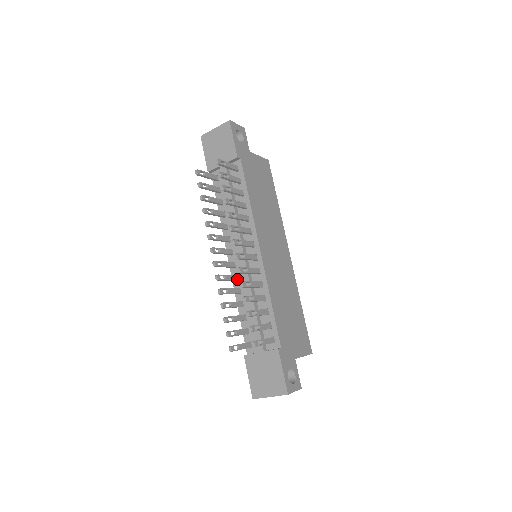
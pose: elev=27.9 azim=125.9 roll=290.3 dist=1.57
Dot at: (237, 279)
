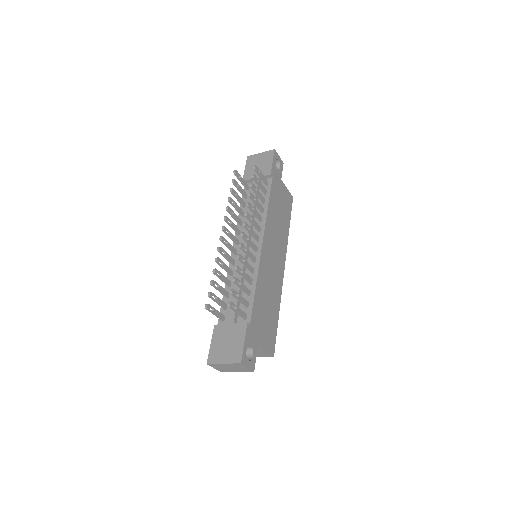
Dot at: (234, 263)
